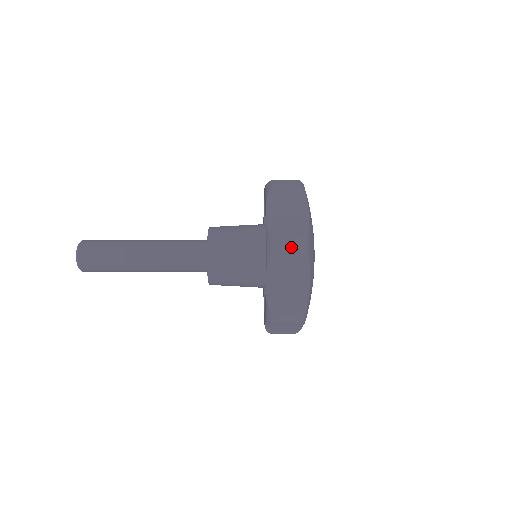
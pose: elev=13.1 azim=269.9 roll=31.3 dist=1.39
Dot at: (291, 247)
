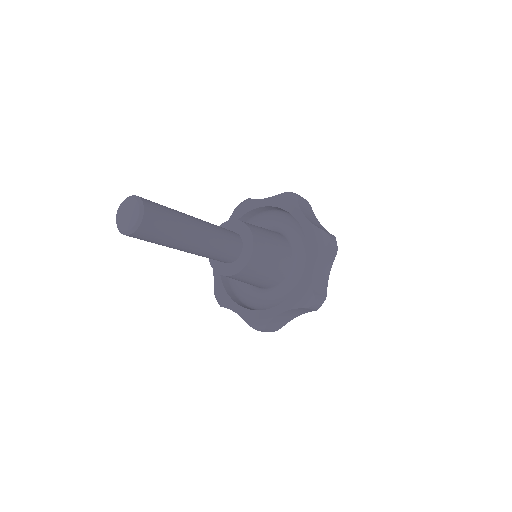
Dot at: (318, 306)
